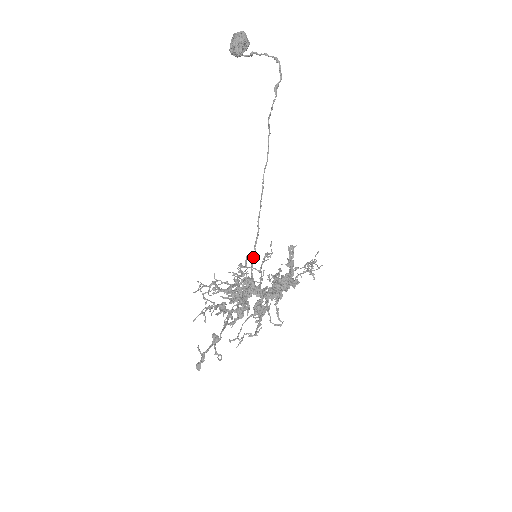
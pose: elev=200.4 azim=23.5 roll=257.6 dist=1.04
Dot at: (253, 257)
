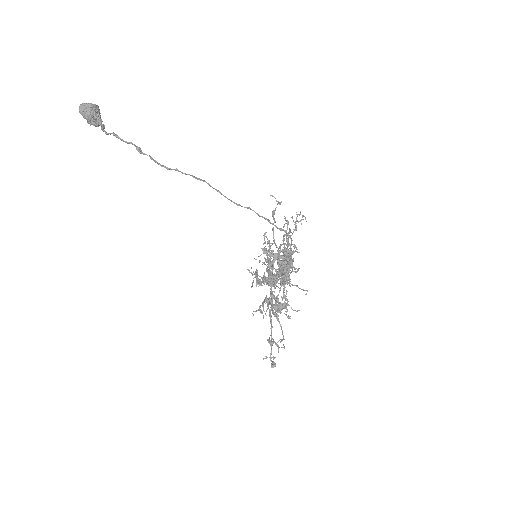
Dot at: (268, 221)
